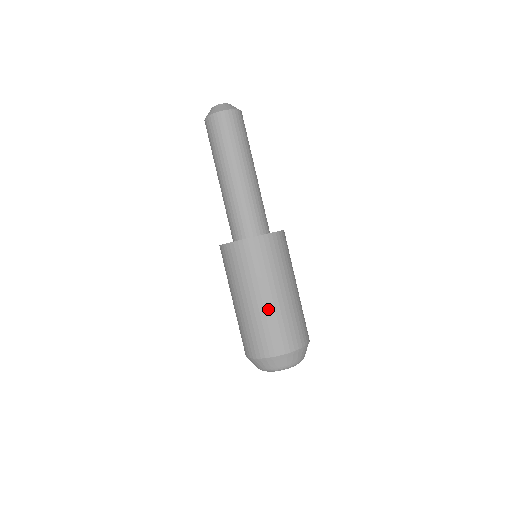
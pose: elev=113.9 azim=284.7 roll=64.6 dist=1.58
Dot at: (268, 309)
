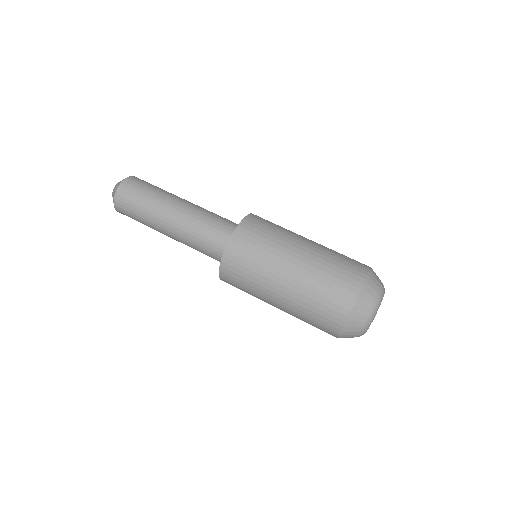
Dot at: (321, 246)
